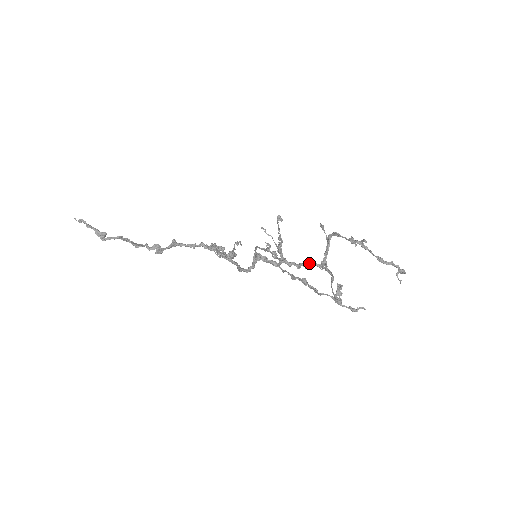
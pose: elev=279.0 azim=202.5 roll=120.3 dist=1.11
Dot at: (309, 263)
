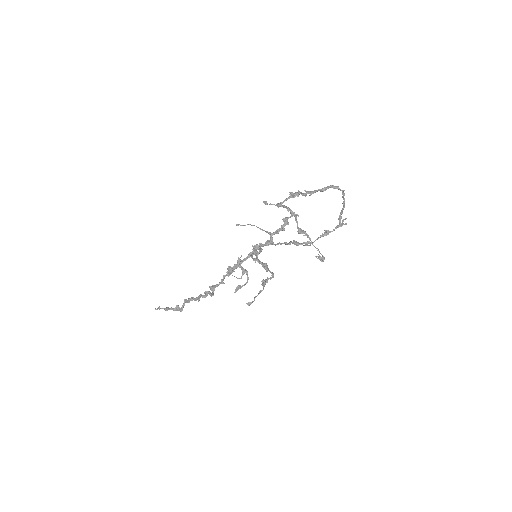
Dot at: (286, 222)
